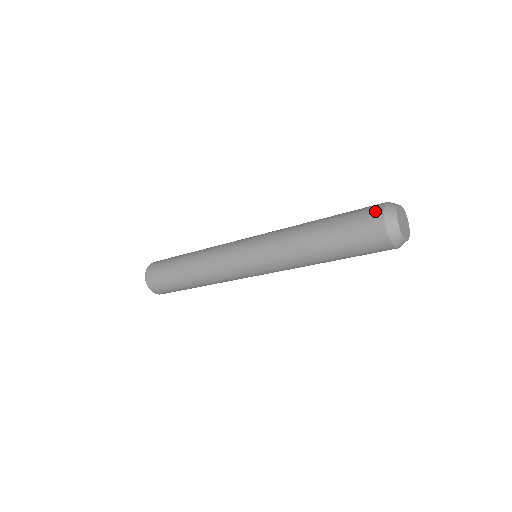
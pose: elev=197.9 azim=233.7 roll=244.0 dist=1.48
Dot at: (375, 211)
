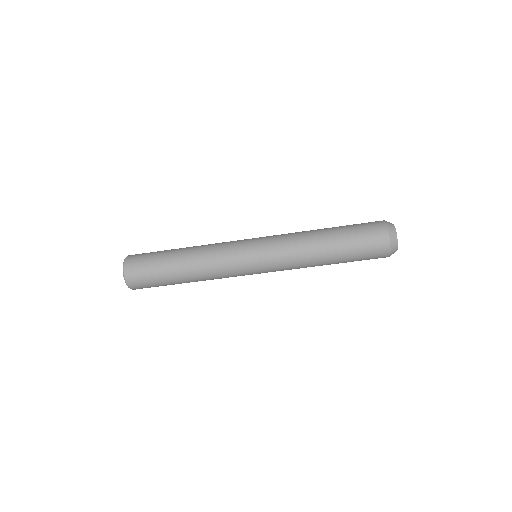
Dot at: (379, 225)
